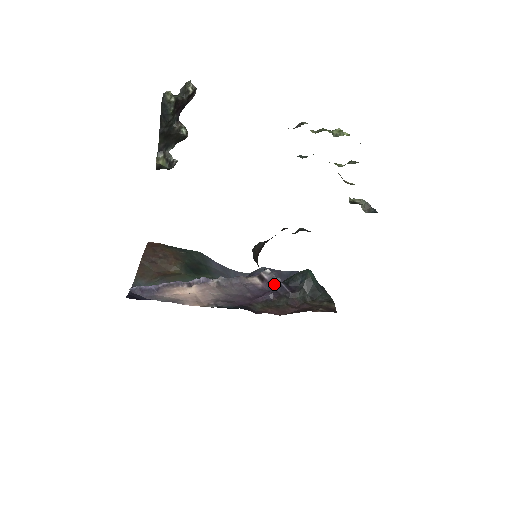
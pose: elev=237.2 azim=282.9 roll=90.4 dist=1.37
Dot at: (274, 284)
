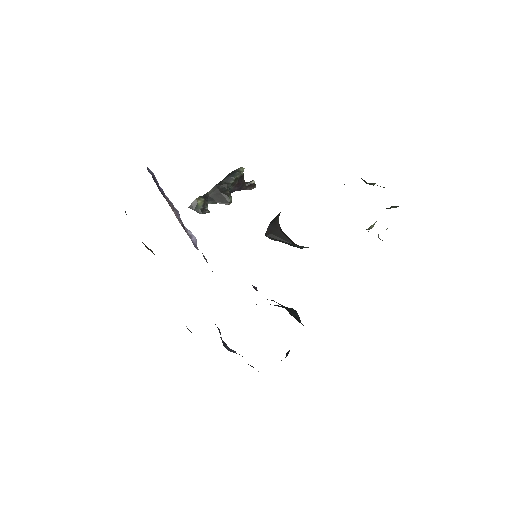
Dot at: occluded
